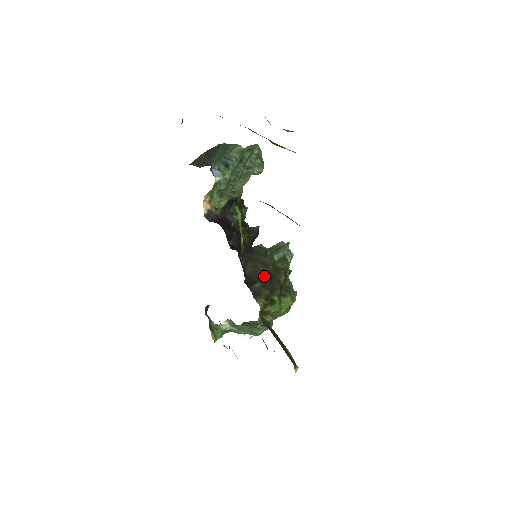
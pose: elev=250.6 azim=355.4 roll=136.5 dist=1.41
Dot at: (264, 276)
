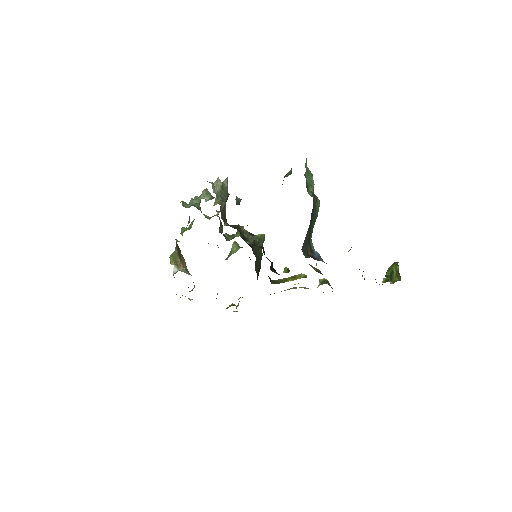
Dot at: occluded
